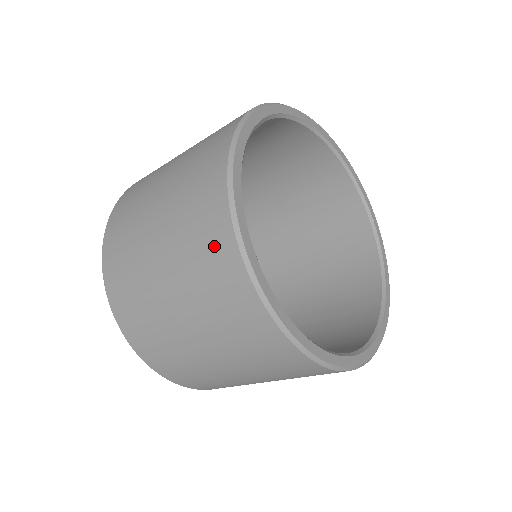
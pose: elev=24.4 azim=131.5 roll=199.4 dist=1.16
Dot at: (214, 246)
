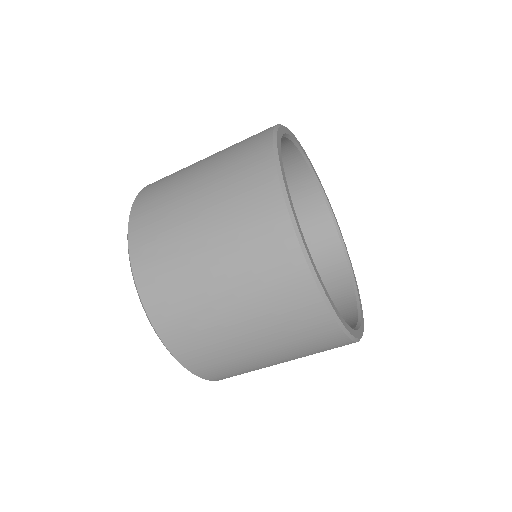
Dot at: (260, 201)
